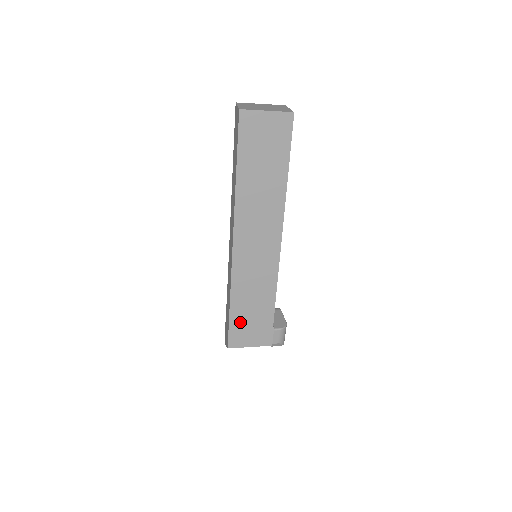
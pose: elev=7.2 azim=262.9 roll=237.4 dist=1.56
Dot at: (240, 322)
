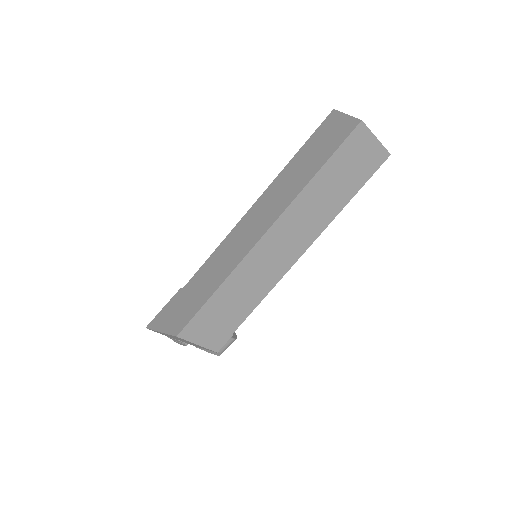
Dot at: (209, 314)
